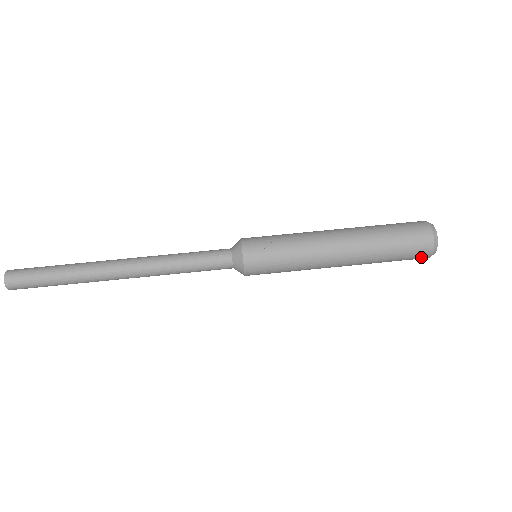
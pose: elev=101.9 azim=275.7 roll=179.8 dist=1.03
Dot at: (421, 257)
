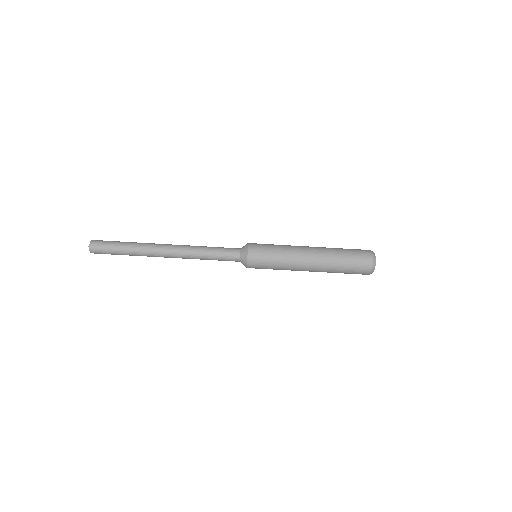
Dot at: occluded
